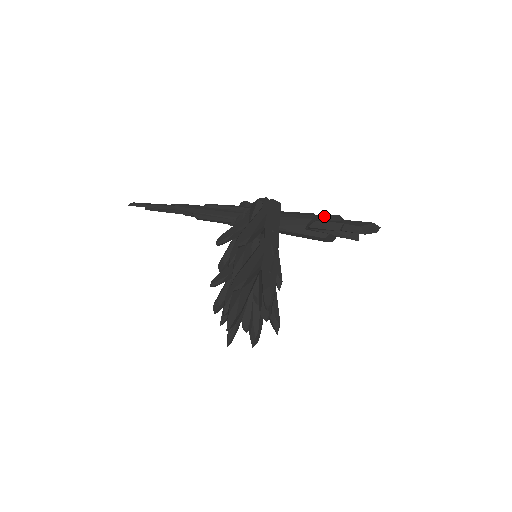
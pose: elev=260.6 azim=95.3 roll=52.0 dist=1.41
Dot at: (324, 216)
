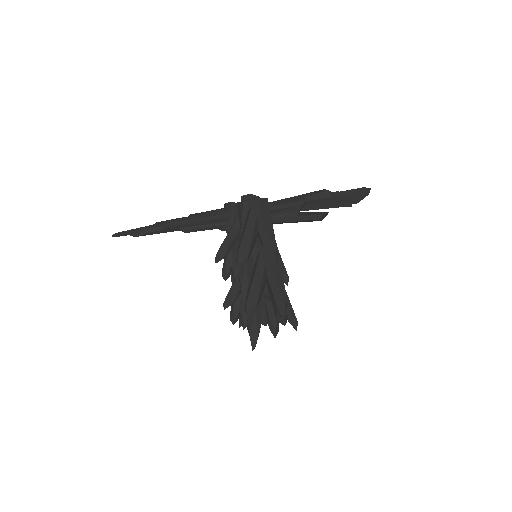
Dot at: (313, 195)
